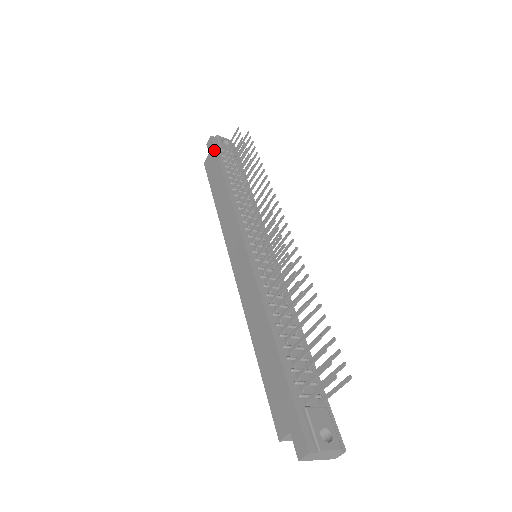
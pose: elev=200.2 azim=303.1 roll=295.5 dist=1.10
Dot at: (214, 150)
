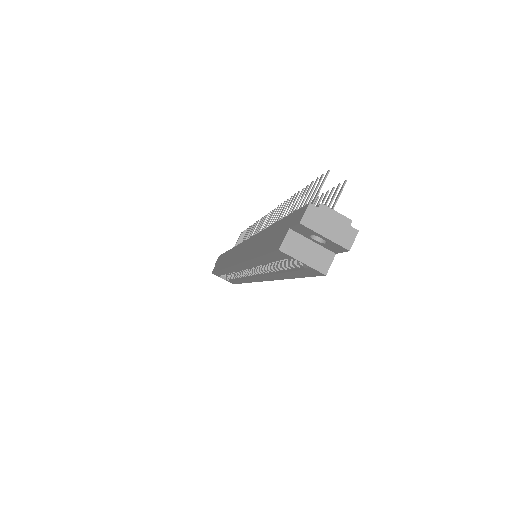
Dot at: (221, 255)
